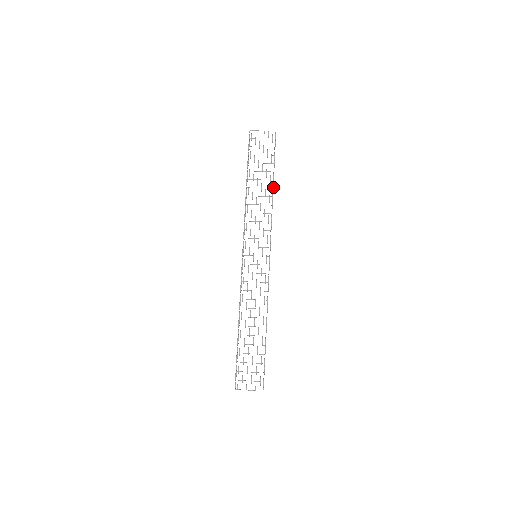
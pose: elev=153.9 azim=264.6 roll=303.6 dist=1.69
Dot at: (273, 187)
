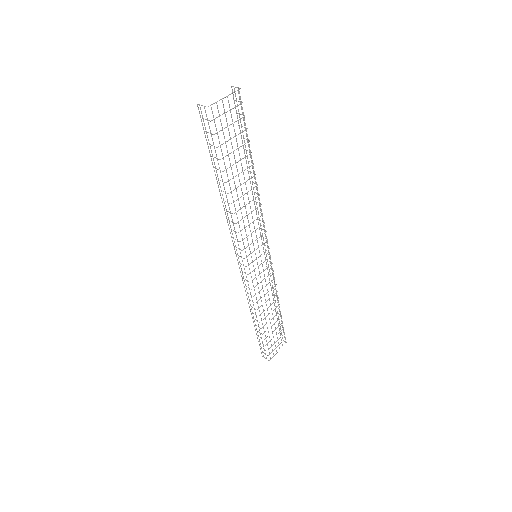
Dot at: occluded
